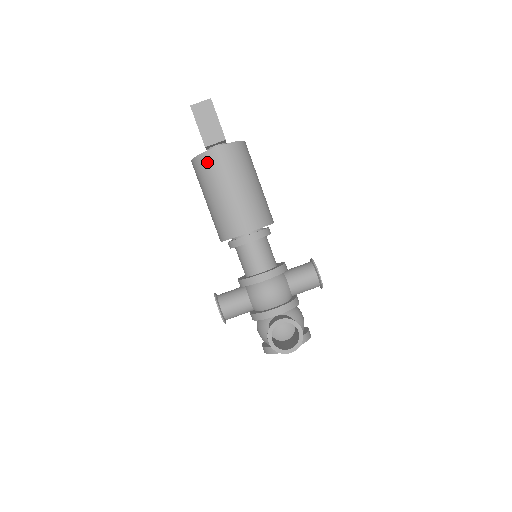
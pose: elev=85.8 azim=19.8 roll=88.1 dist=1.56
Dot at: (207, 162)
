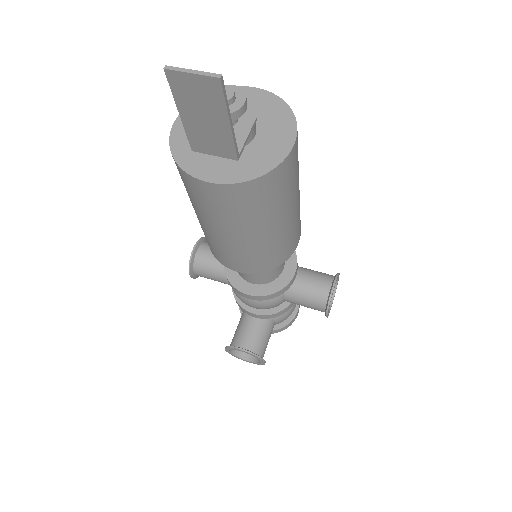
Dot at: (188, 183)
